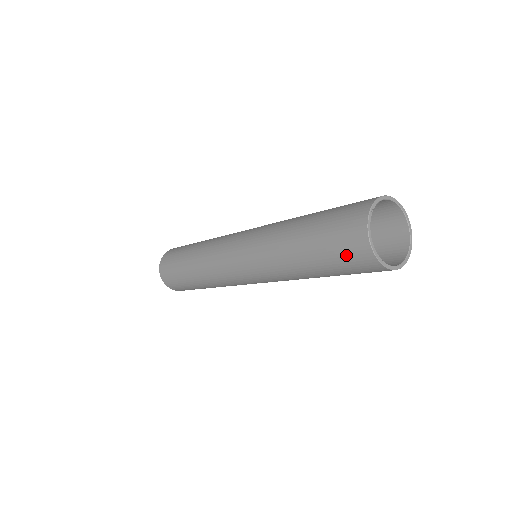
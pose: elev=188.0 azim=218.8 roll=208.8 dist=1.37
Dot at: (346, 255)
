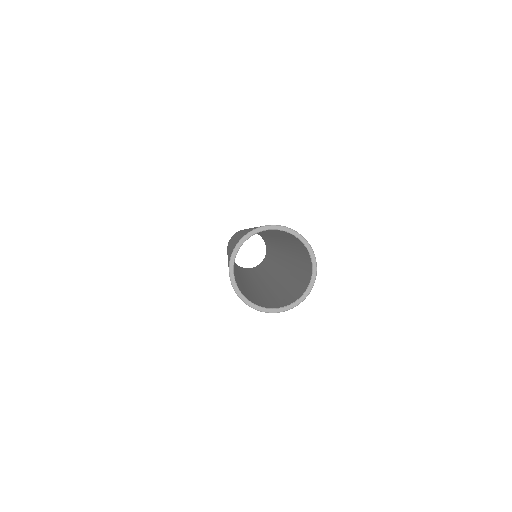
Dot at: occluded
